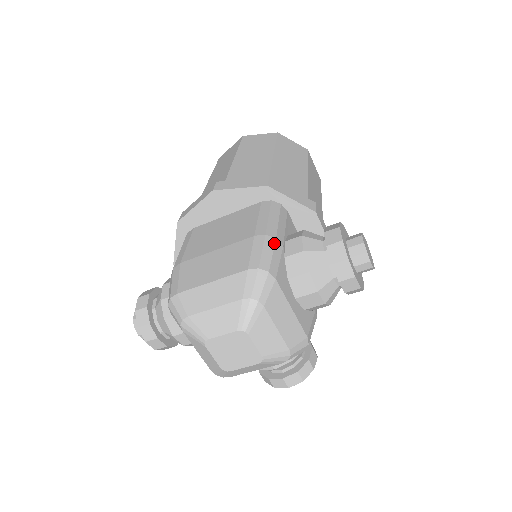
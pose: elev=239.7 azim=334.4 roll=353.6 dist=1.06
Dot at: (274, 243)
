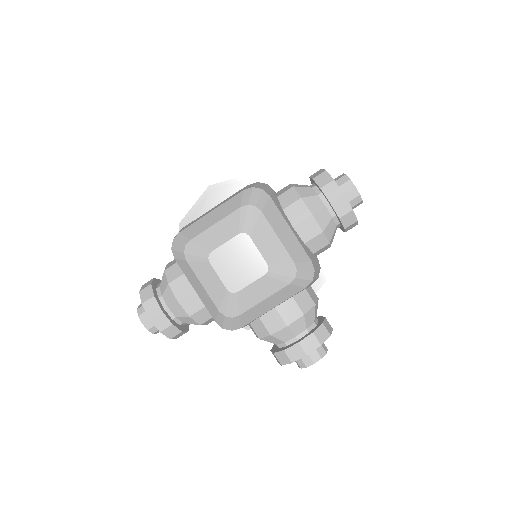
Dot at: (266, 184)
